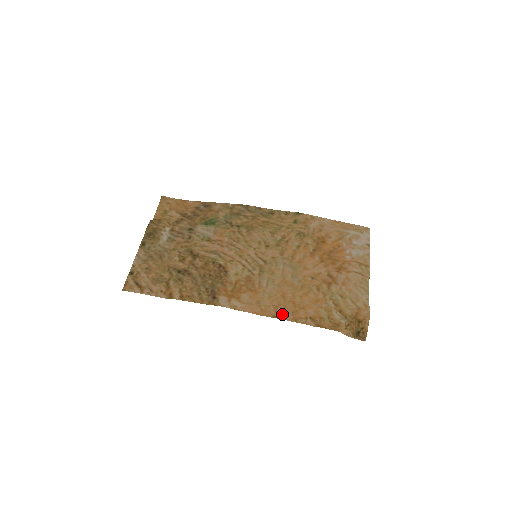
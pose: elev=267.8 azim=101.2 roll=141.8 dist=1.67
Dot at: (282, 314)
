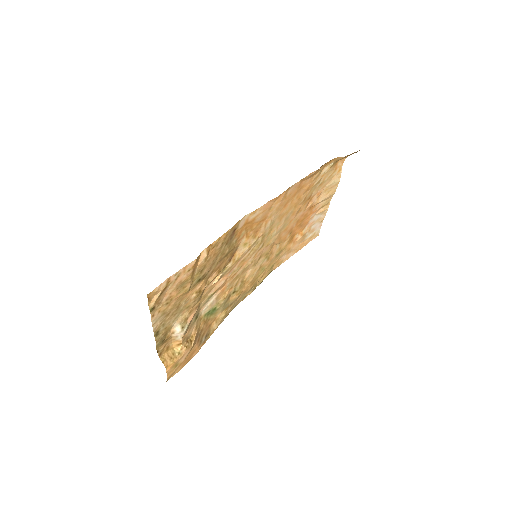
Dot at: (291, 189)
